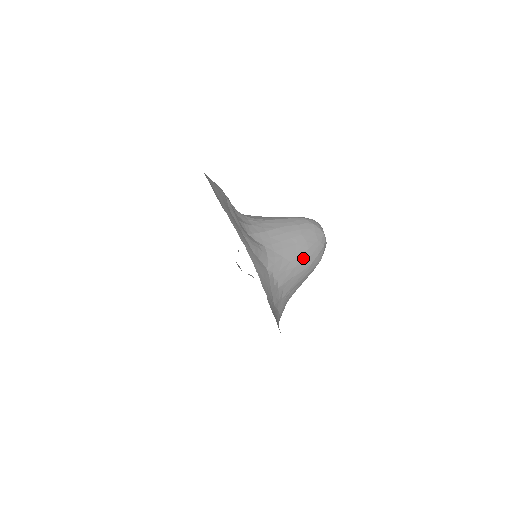
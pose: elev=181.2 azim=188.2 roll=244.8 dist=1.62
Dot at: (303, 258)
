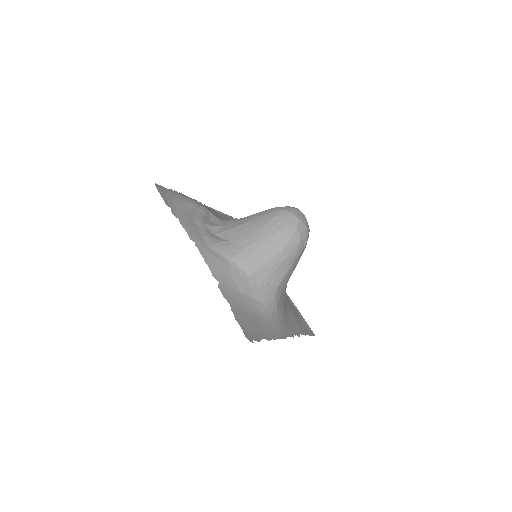
Dot at: (271, 244)
